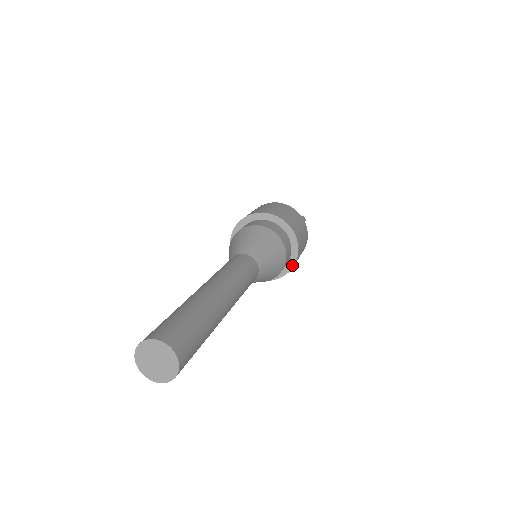
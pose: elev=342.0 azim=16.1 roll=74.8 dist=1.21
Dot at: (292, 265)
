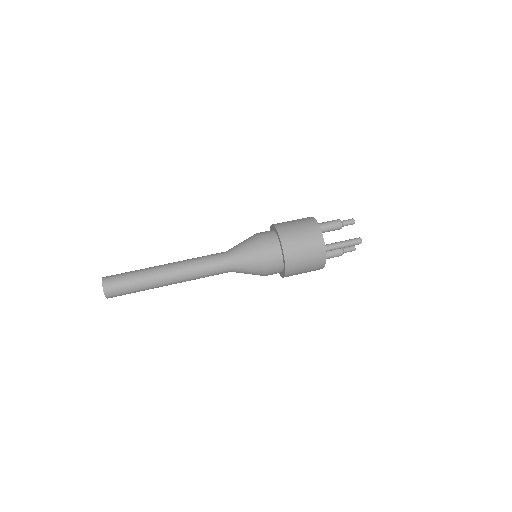
Dot at: (284, 275)
